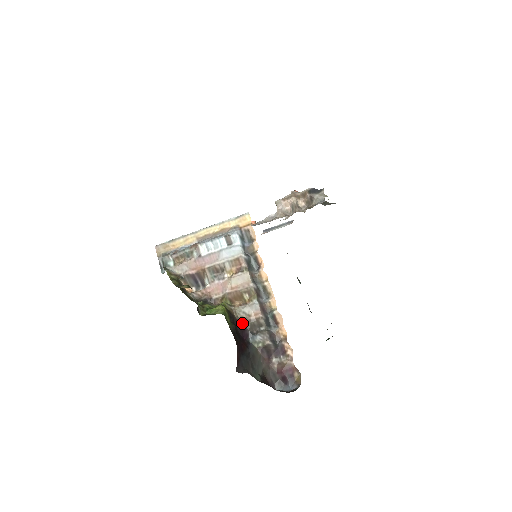
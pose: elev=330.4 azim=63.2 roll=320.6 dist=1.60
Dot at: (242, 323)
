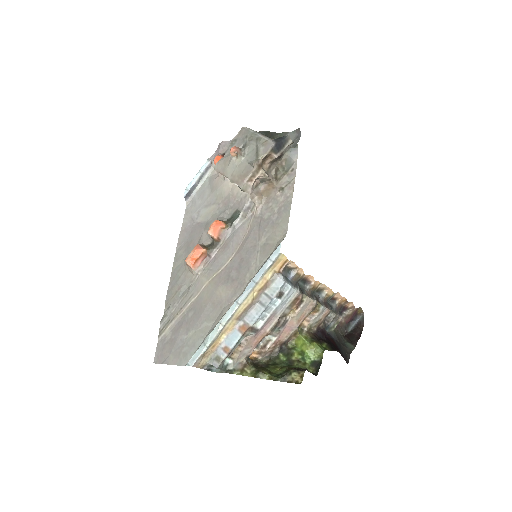
Dot at: (318, 330)
